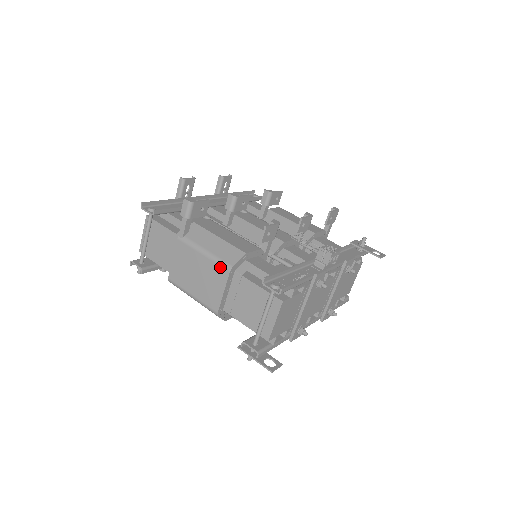
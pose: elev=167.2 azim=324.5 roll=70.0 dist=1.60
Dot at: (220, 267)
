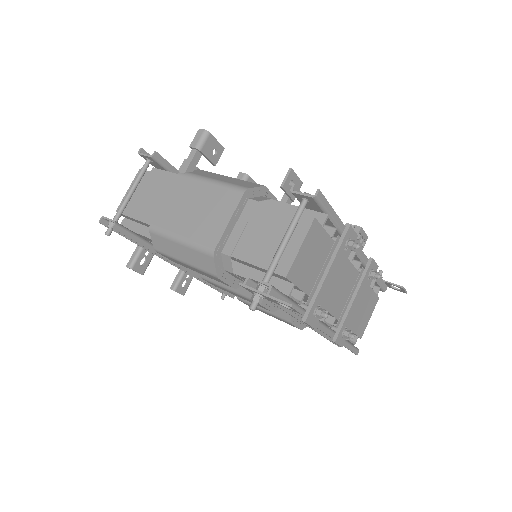
Dot at: (231, 190)
